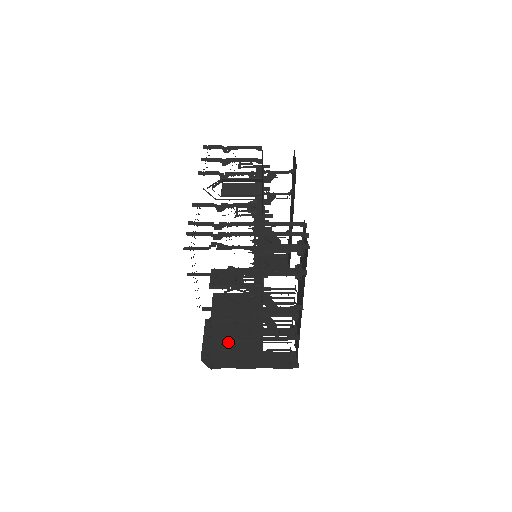
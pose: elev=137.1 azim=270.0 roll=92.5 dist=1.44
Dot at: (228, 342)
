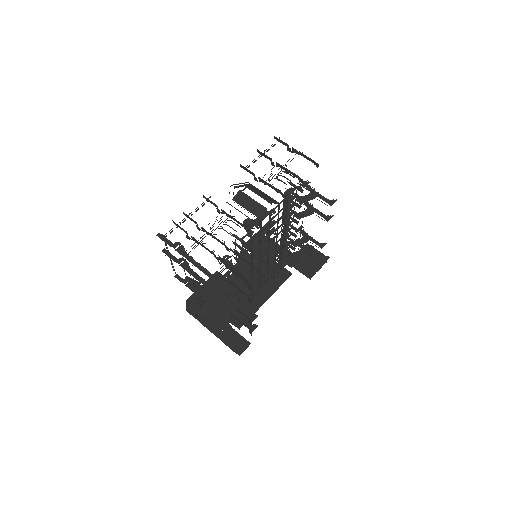
Dot at: occluded
